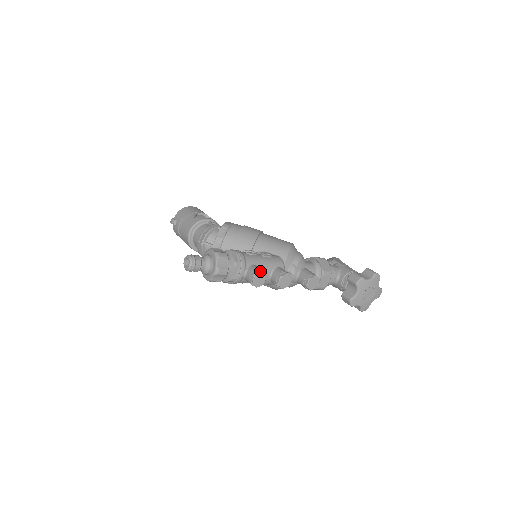
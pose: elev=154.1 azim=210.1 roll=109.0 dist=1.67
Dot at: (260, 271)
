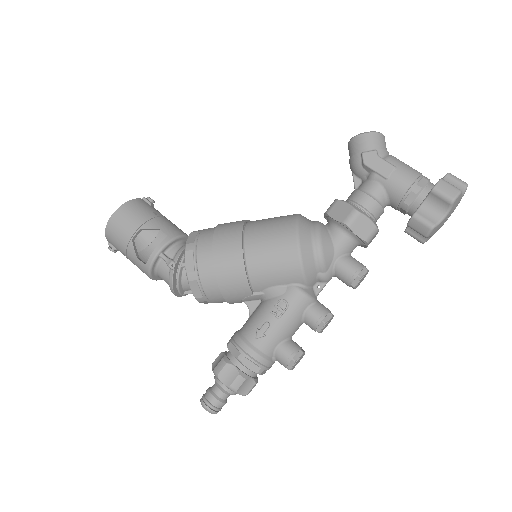
Dot at: (293, 363)
